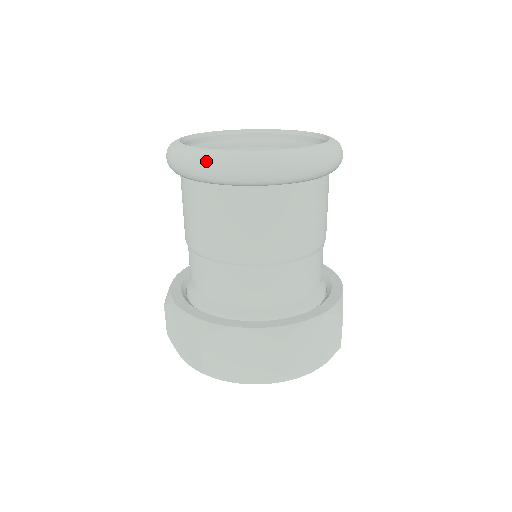
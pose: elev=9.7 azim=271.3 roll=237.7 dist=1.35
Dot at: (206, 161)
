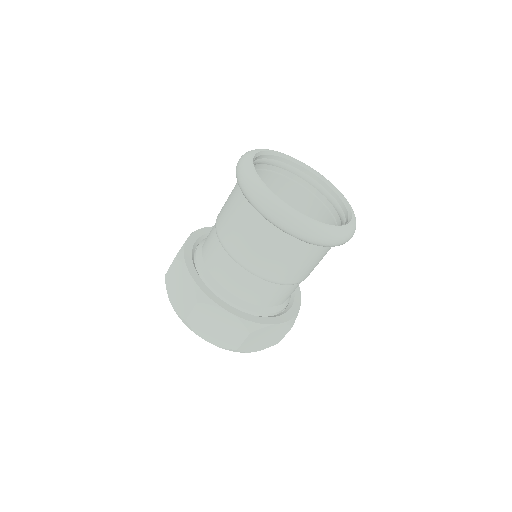
Dot at: (320, 234)
